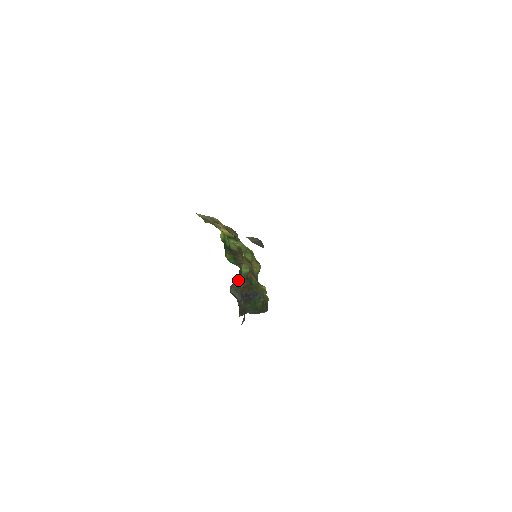
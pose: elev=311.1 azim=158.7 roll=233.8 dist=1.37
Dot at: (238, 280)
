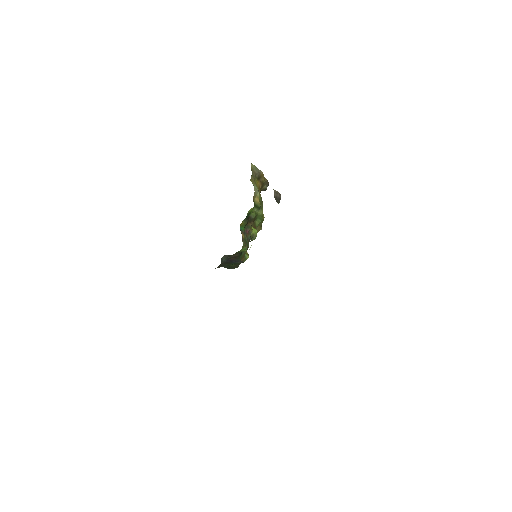
Dot at: occluded
